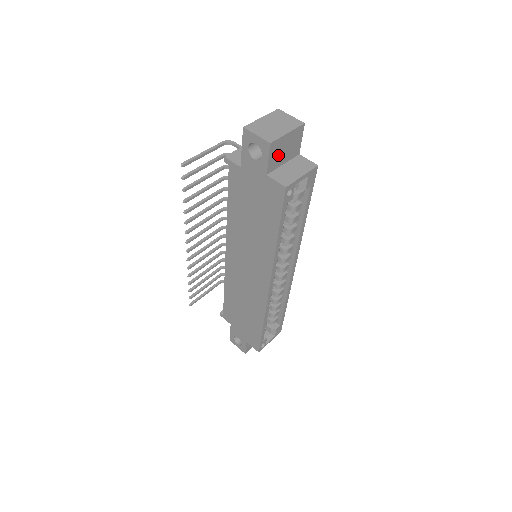
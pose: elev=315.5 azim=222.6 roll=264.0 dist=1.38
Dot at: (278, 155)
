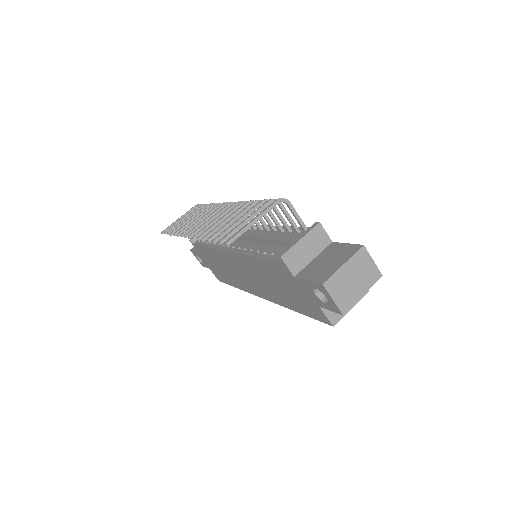
Dot at: occluded
